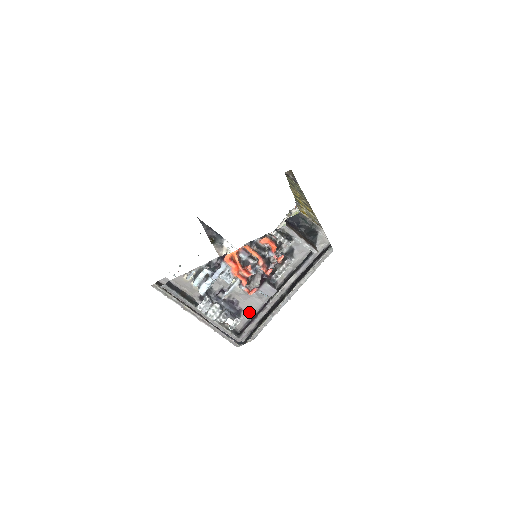
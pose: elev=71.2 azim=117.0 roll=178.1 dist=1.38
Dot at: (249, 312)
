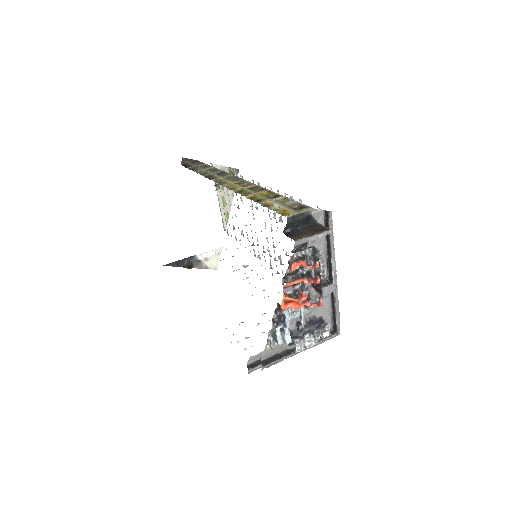
Dot at: (327, 313)
